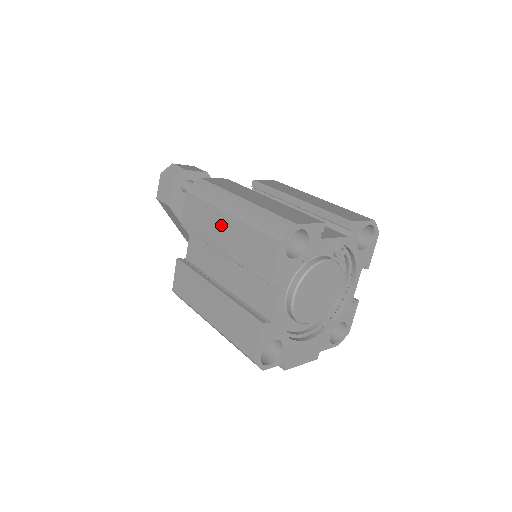
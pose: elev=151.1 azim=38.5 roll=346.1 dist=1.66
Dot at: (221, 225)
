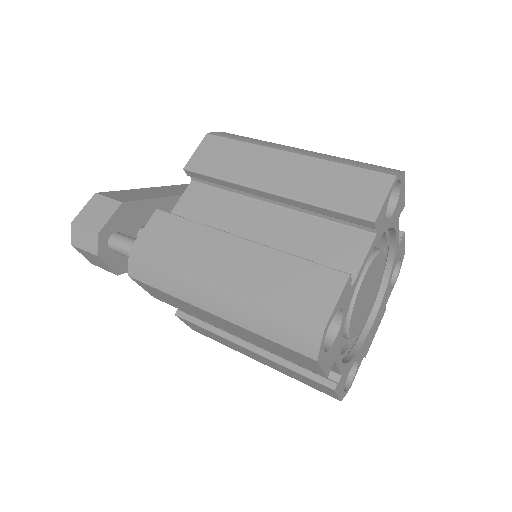
Dot at: (212, 319)
